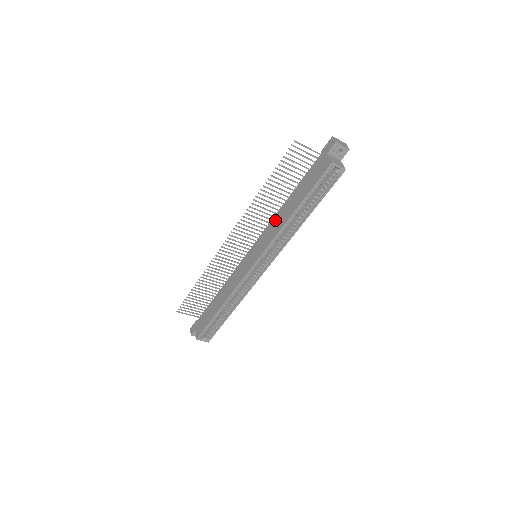
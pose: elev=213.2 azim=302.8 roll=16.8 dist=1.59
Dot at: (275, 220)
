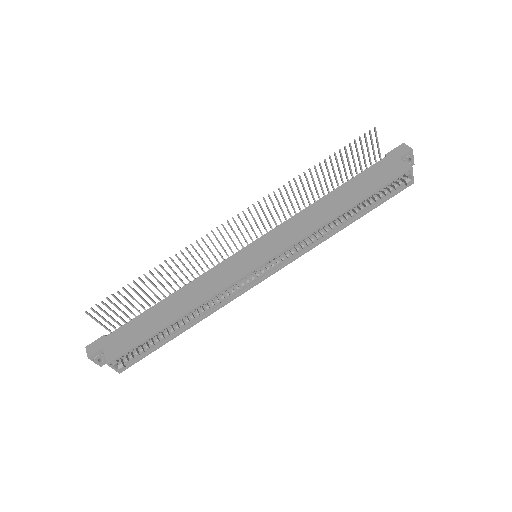
Dot at: (304, 215)
